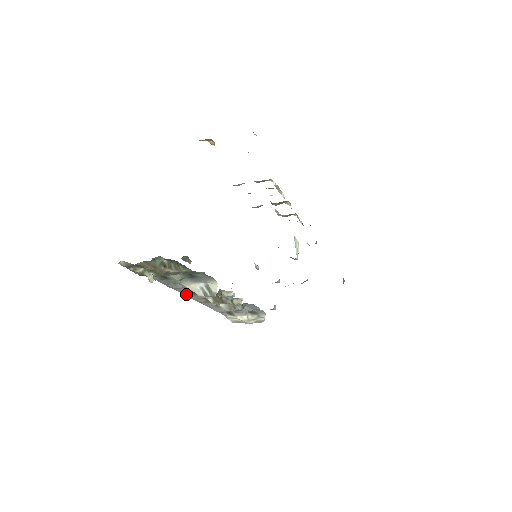
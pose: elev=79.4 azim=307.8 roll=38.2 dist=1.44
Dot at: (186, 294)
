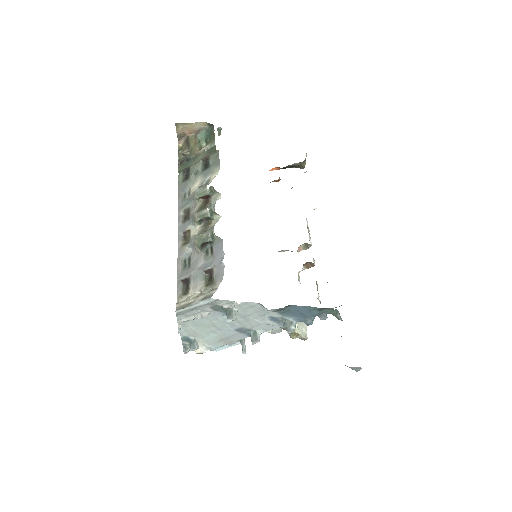
Dot at: (180, 219)
